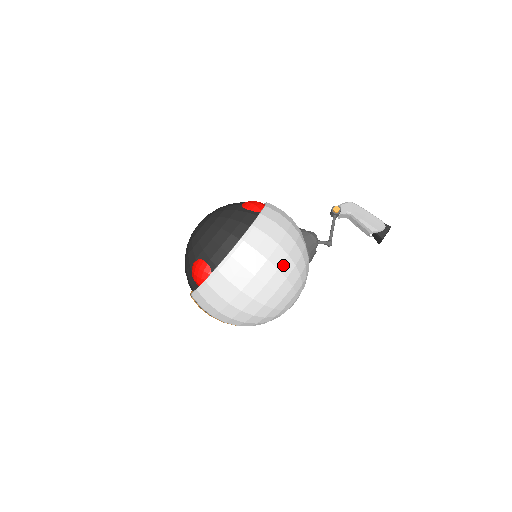
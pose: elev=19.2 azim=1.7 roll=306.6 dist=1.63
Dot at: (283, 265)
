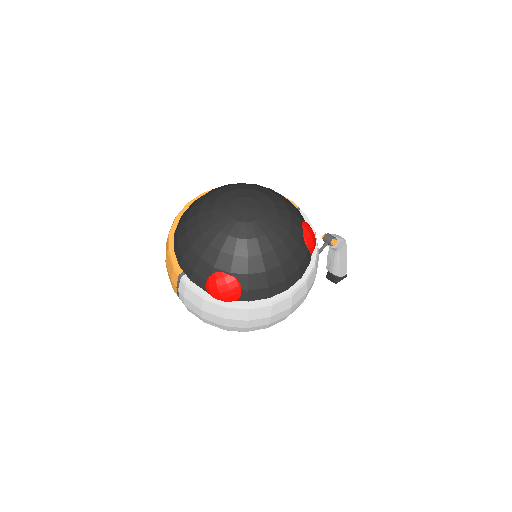
Dot at: occluded
